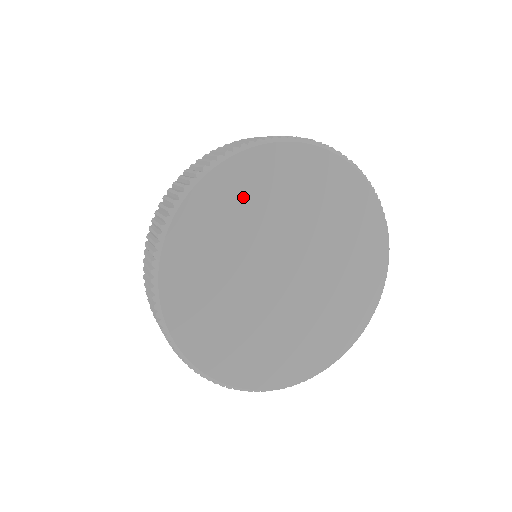
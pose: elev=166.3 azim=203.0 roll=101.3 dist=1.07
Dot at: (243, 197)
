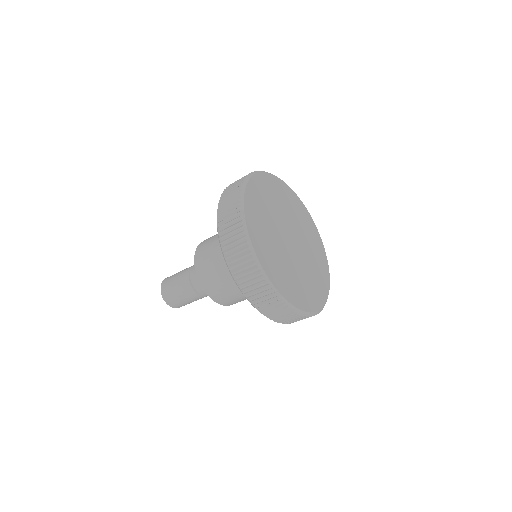
Dot at: (259, 208)
